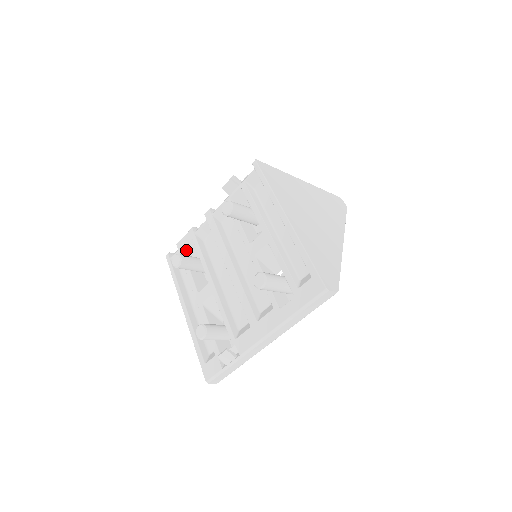
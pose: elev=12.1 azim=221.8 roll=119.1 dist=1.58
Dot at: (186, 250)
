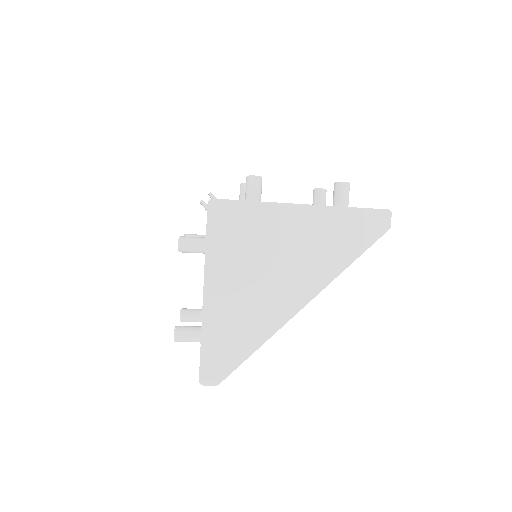
Dot at: occluded
